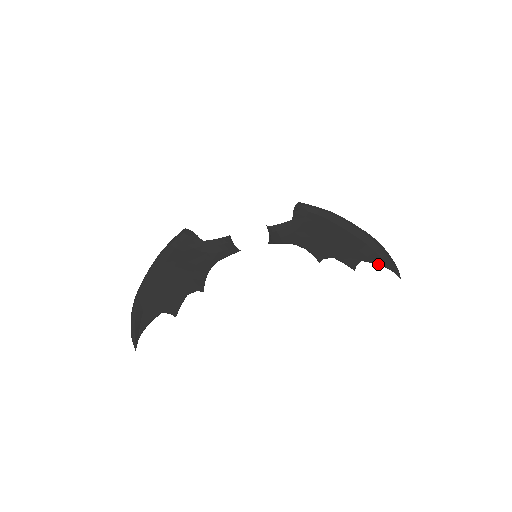
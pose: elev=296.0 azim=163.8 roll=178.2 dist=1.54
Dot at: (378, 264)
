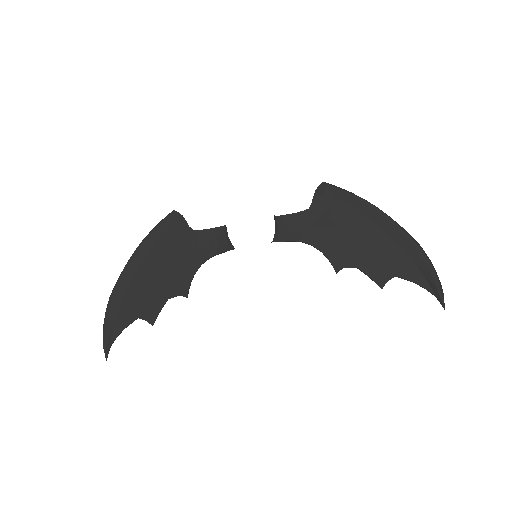
Dot at: occluded
